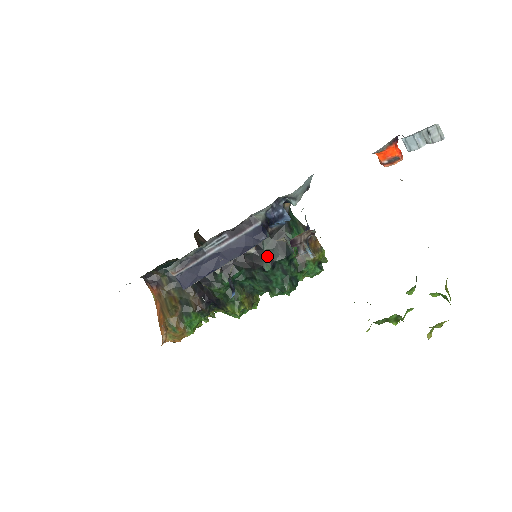
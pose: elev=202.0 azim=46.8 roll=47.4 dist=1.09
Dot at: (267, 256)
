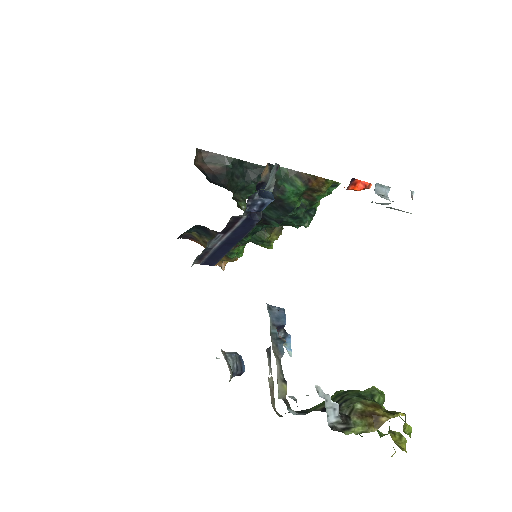
Dot at: (270, 218)
